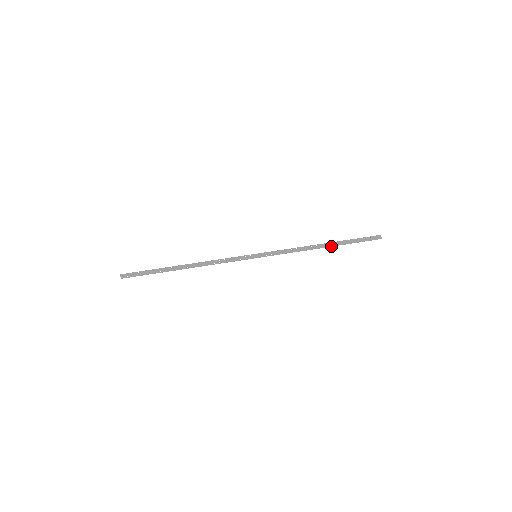
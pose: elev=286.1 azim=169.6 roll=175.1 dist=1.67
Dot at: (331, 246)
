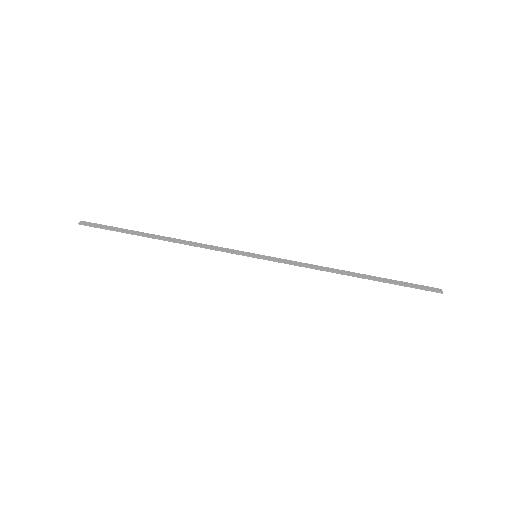
Dot at: (364, 278)
